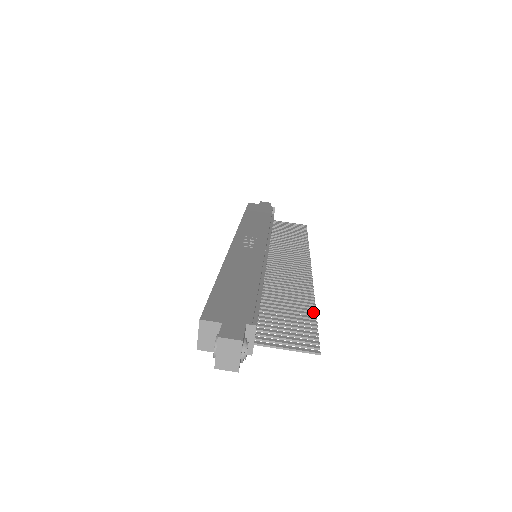
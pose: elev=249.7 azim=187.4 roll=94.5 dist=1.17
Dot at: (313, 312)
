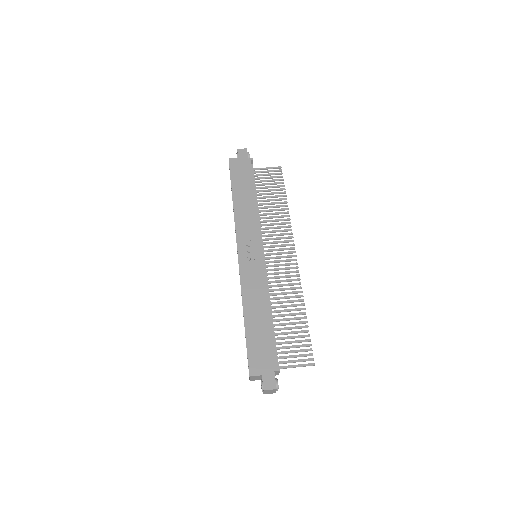
Dot at: occluded
